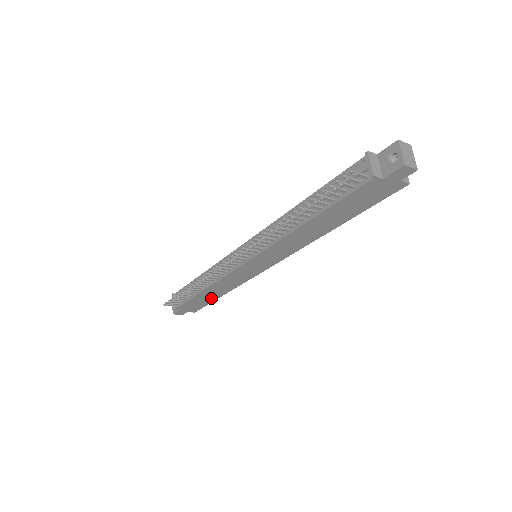
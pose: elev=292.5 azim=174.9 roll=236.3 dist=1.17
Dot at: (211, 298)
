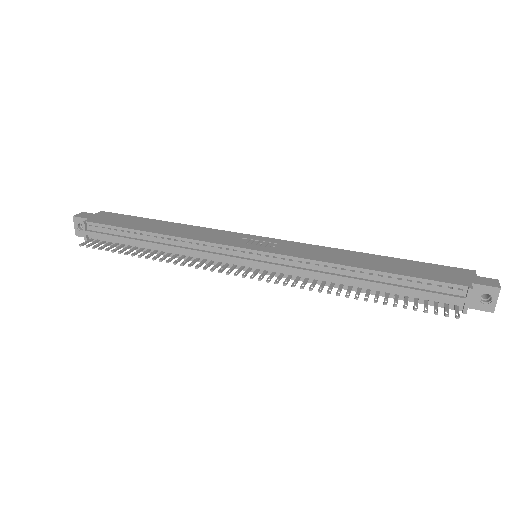
Dot at: occluded
